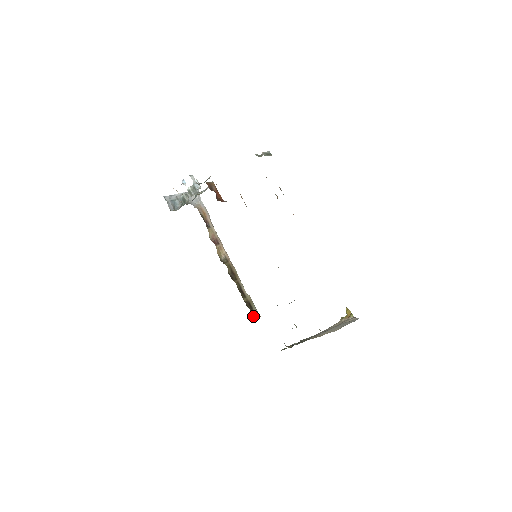
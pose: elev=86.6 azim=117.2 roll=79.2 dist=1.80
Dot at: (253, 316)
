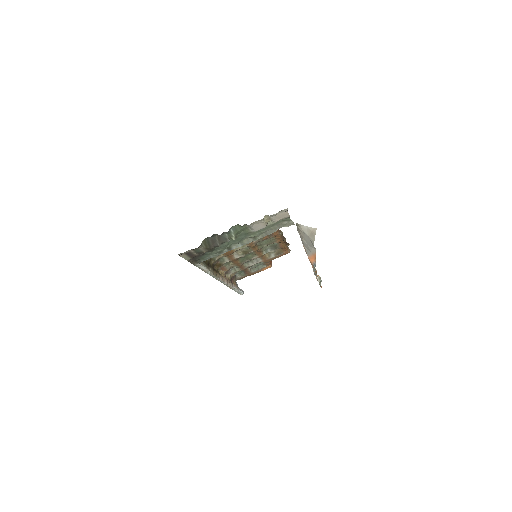
Dot at: occluded
